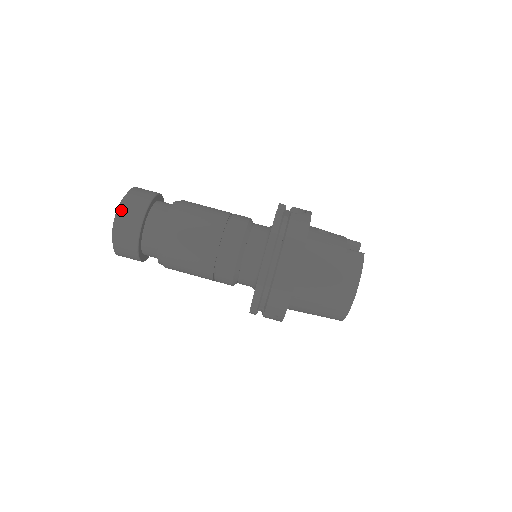
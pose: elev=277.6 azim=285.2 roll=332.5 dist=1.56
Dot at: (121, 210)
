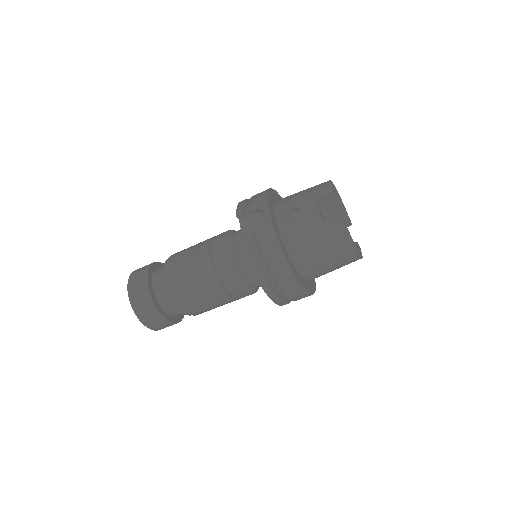
Dot at: (140, 318)
